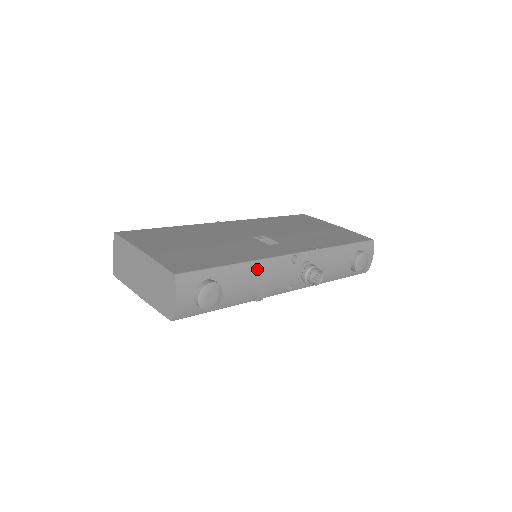
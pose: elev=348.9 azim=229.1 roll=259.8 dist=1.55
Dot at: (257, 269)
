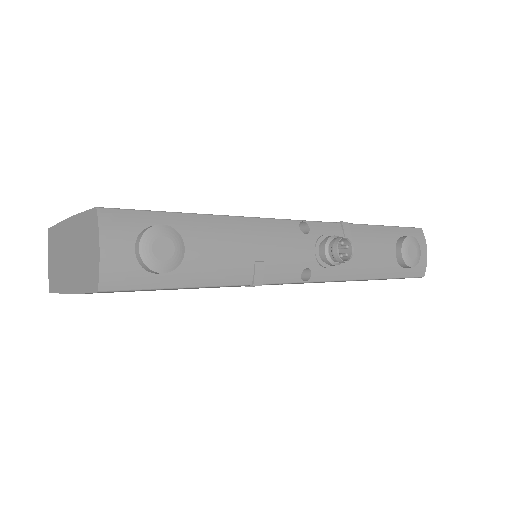
Dot at: (244, 229)
